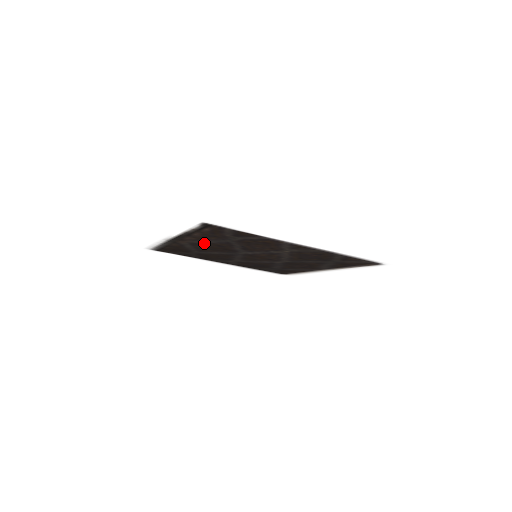
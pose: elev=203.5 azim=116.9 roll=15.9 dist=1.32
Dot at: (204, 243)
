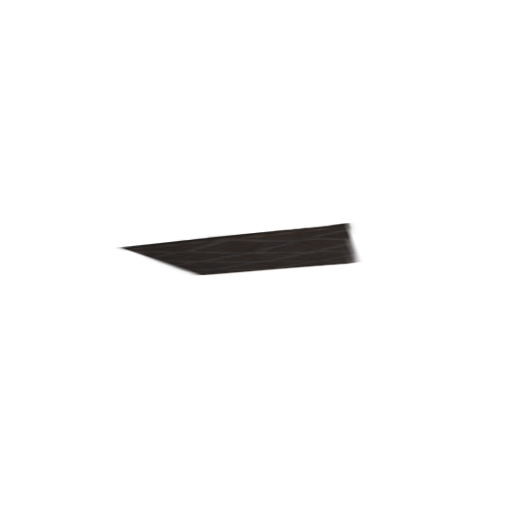
Dot at: (250, 242)
